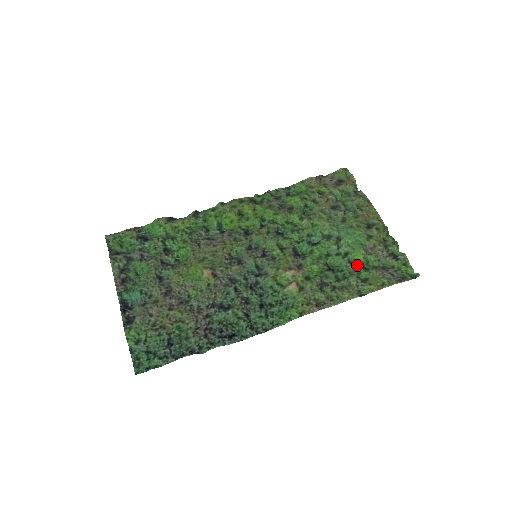
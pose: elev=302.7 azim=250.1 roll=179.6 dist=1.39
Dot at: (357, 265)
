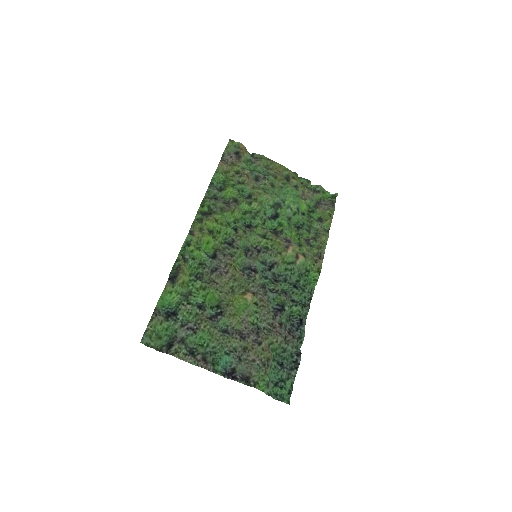
Dot at: (305, 213)
